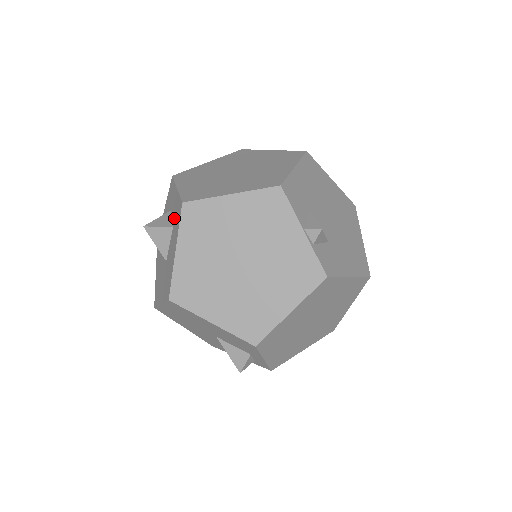
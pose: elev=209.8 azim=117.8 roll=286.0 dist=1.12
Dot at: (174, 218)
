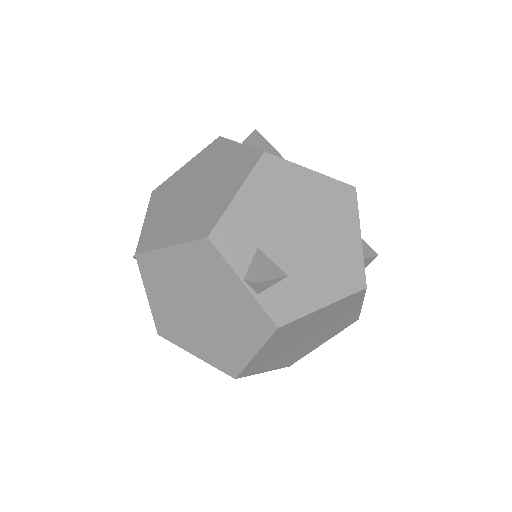
Dot at: occluded
